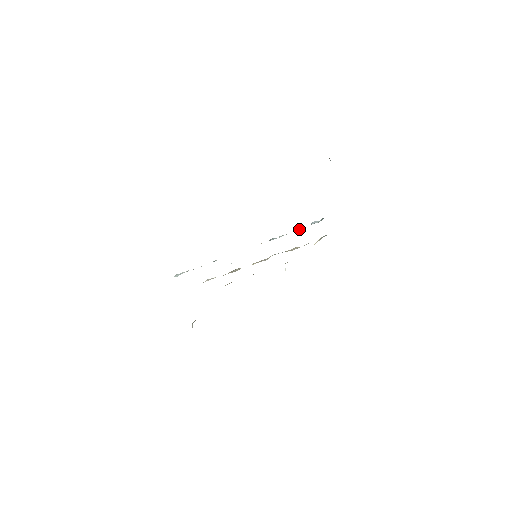
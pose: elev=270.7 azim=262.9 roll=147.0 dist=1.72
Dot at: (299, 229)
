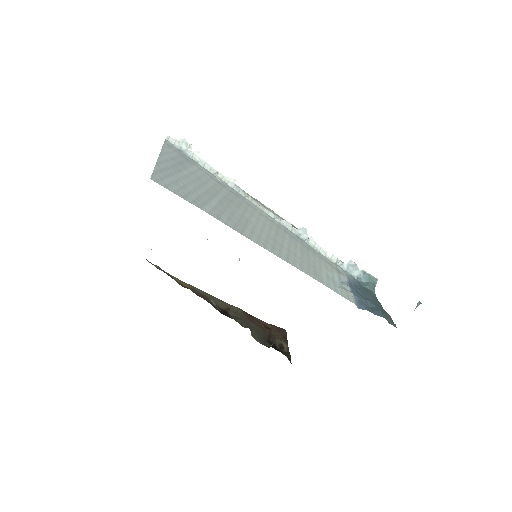
Dot at: (332, 257)
